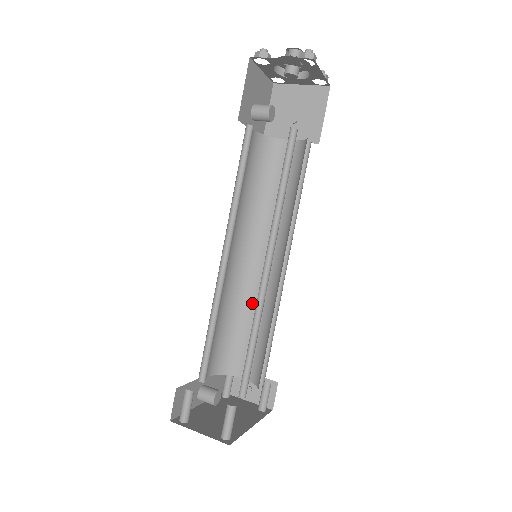
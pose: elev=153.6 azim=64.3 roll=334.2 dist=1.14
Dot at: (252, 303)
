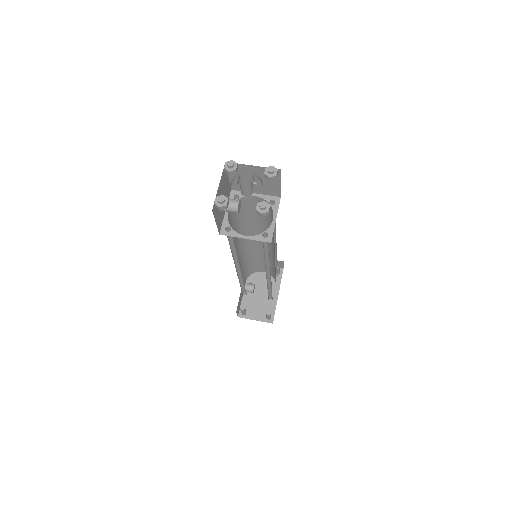
Dot at: (258, 253)
